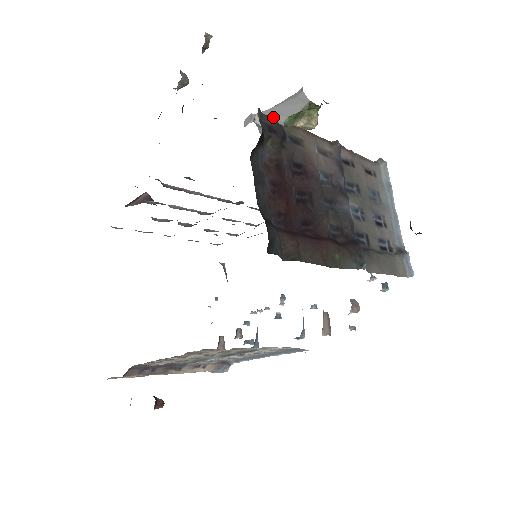
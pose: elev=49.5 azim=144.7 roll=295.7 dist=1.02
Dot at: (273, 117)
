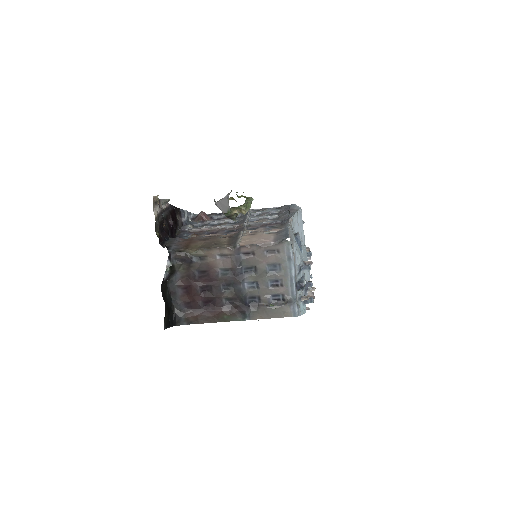
Dot at: (220, 209)
